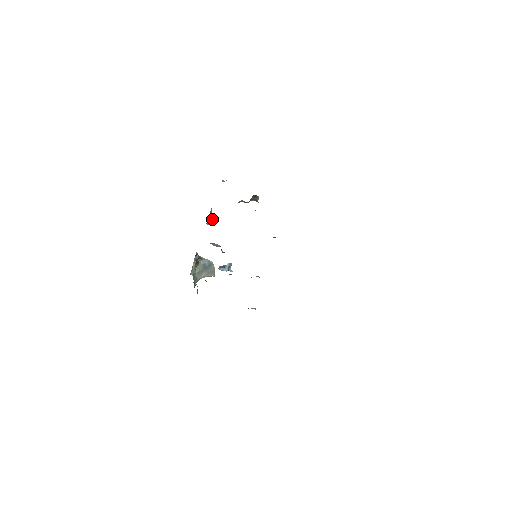
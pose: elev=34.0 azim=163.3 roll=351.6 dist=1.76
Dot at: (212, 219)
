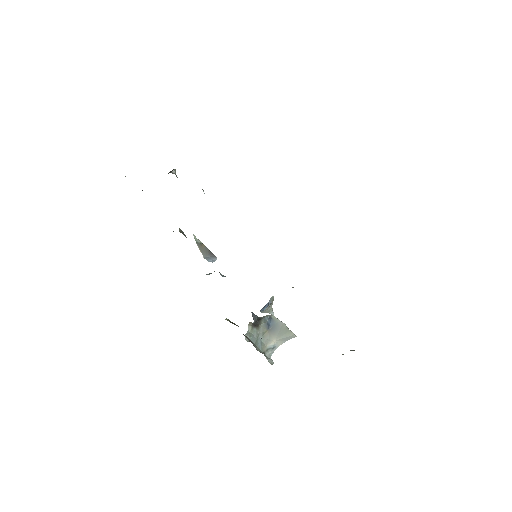
Dot at: (209, 251)
